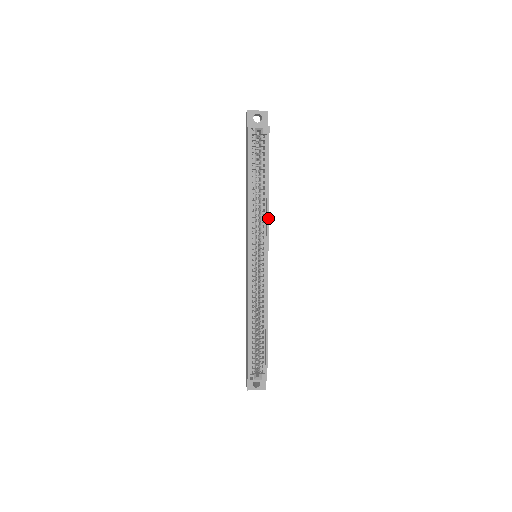
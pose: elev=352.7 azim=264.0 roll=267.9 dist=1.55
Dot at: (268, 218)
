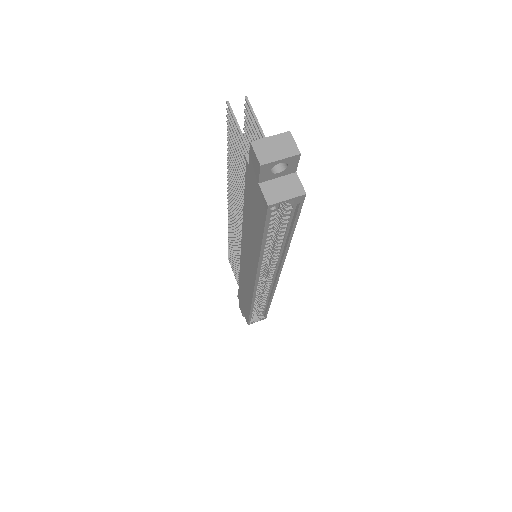
Dot at: (284, 259)
